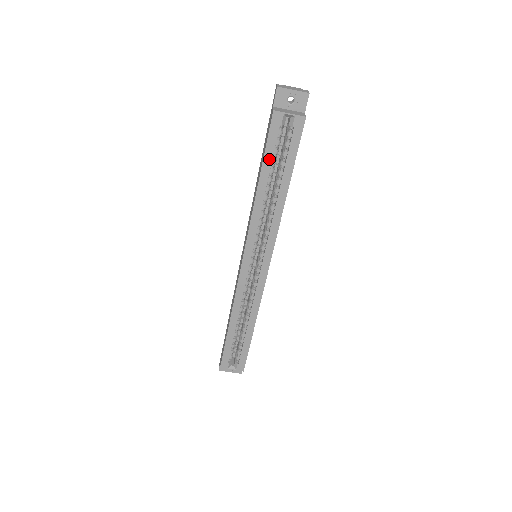
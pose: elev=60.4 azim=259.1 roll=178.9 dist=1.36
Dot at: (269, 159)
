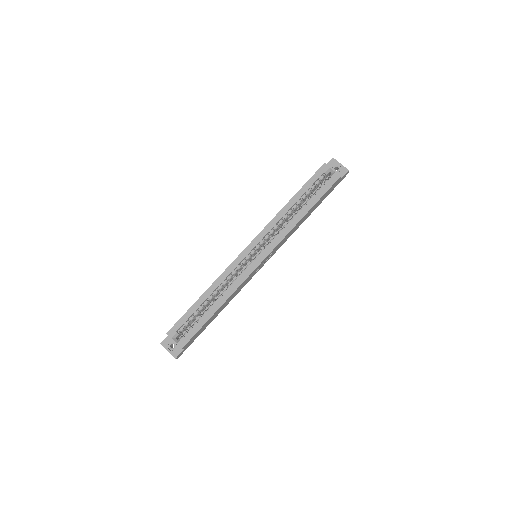
Dot at: (306, 188)
